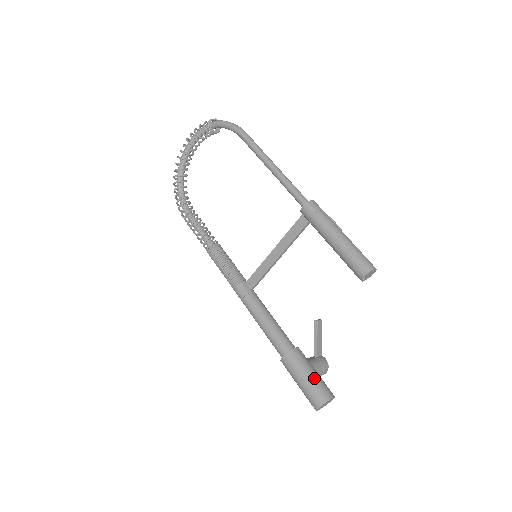
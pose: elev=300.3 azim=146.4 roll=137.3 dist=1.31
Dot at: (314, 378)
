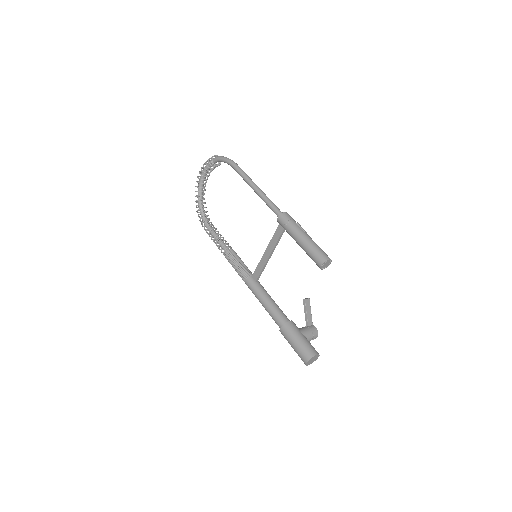
Dot at: (302, 342)
